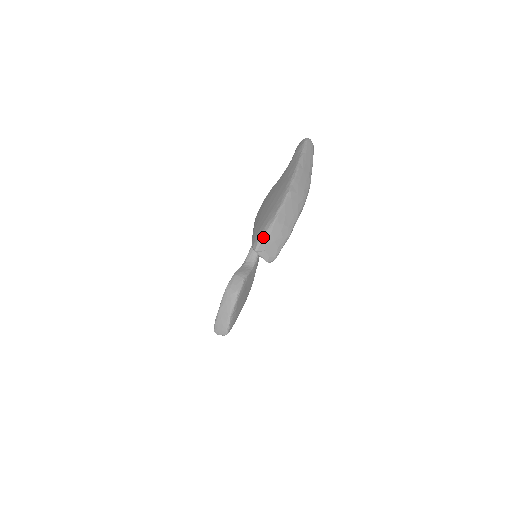
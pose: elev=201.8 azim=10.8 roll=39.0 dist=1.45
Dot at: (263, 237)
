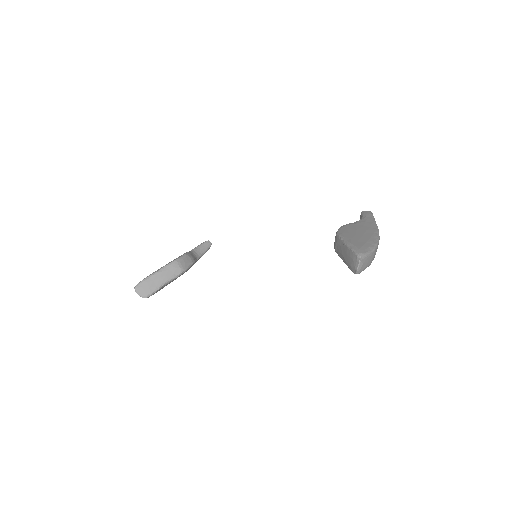
Dot at: (368, 254)
